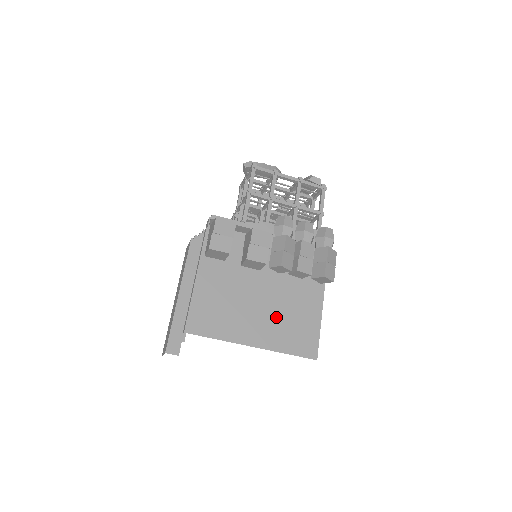
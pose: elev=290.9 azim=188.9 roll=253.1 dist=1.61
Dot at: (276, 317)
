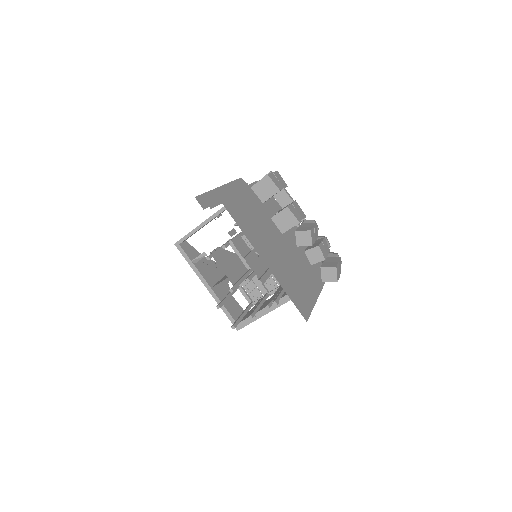
Dot at: (285, 266)
